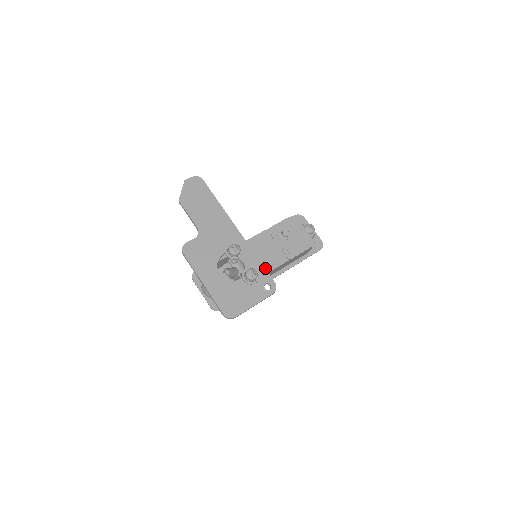
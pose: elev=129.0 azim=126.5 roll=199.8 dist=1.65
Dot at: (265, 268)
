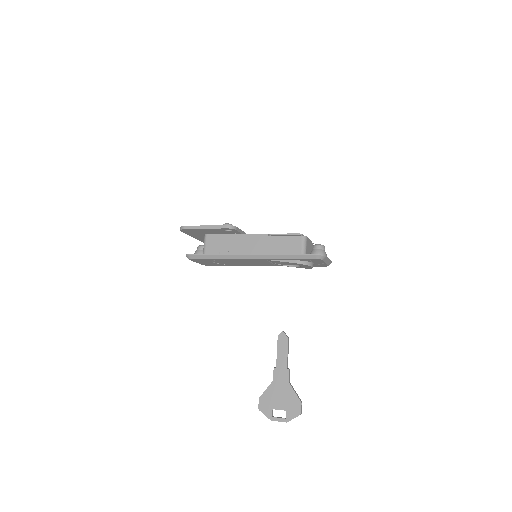
Dot at: occluded
